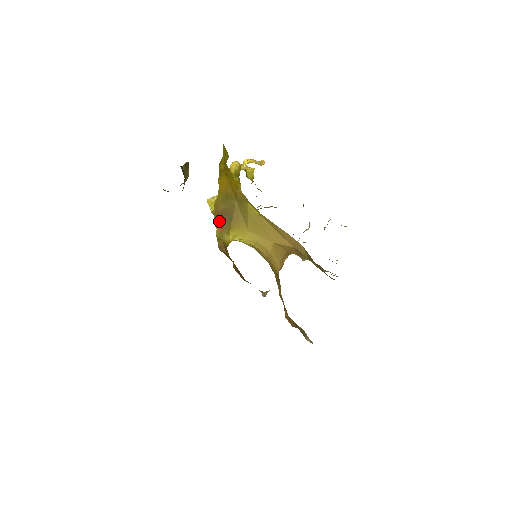
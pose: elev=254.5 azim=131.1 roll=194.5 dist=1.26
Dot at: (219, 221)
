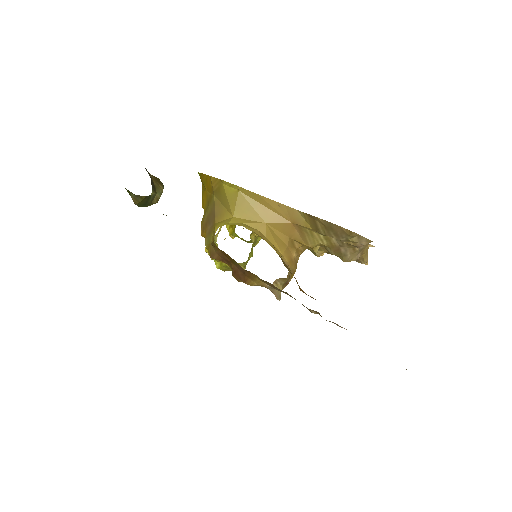
Dot at: (206, 232)
